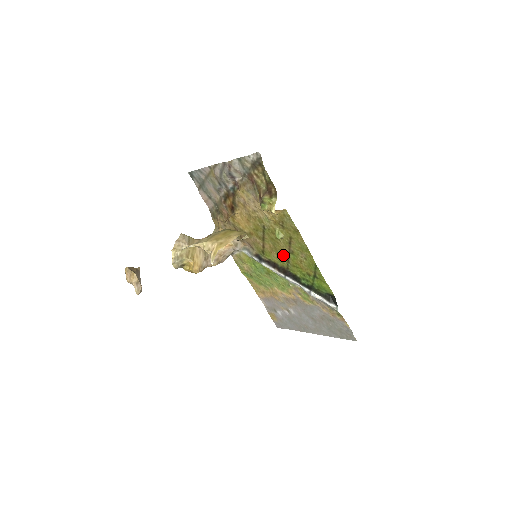
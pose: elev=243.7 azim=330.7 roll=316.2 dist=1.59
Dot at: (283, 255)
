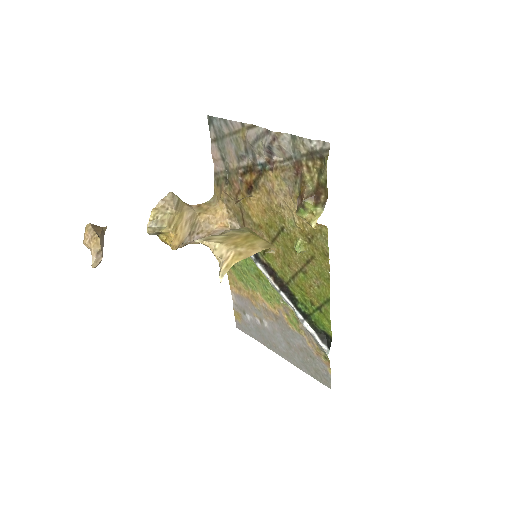
Dot at: (290, 268)
